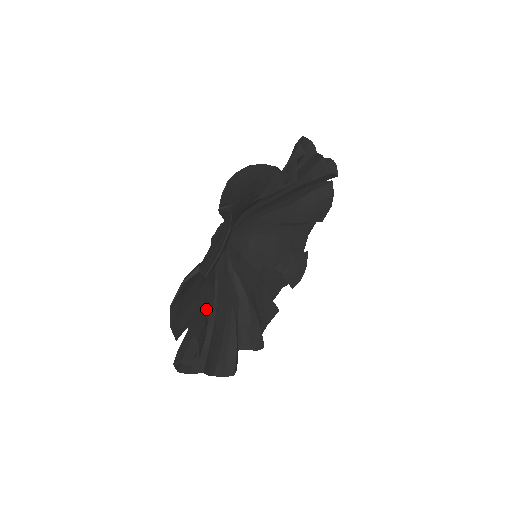
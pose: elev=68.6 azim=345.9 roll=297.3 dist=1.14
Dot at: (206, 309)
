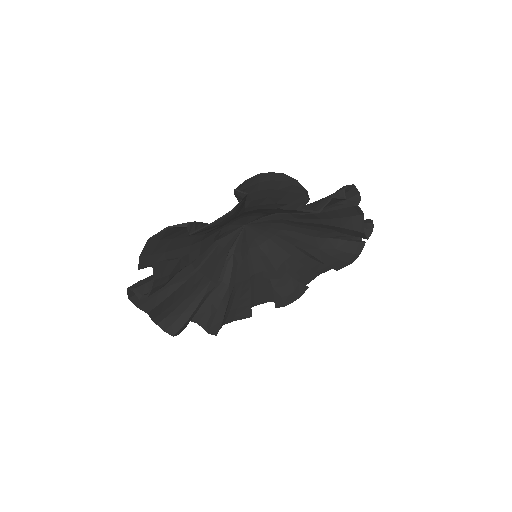
Dot at: (181, 265)
